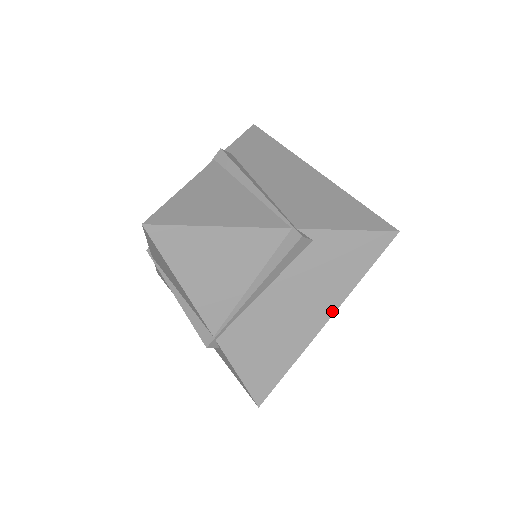
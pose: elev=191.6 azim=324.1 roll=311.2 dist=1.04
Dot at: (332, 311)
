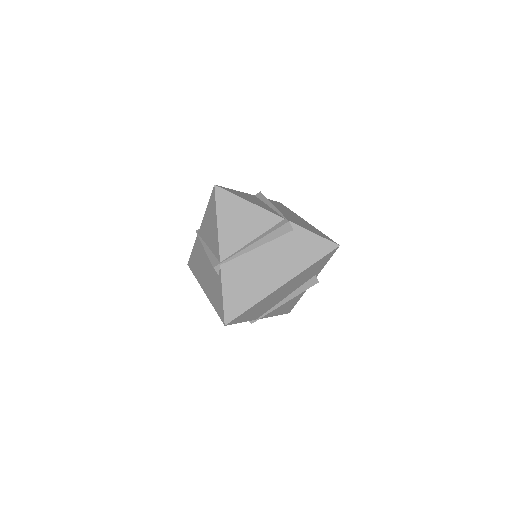
Dot at: (290, 278)
